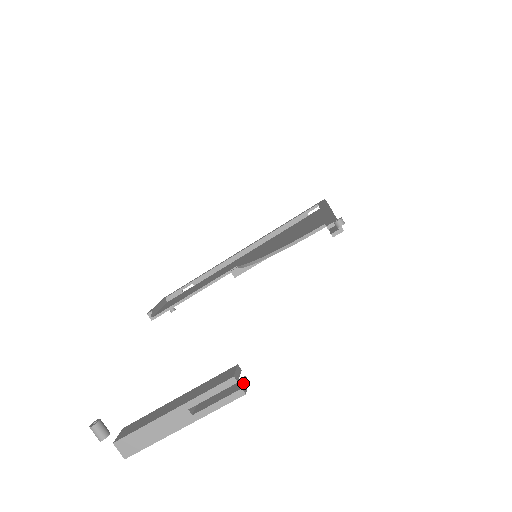
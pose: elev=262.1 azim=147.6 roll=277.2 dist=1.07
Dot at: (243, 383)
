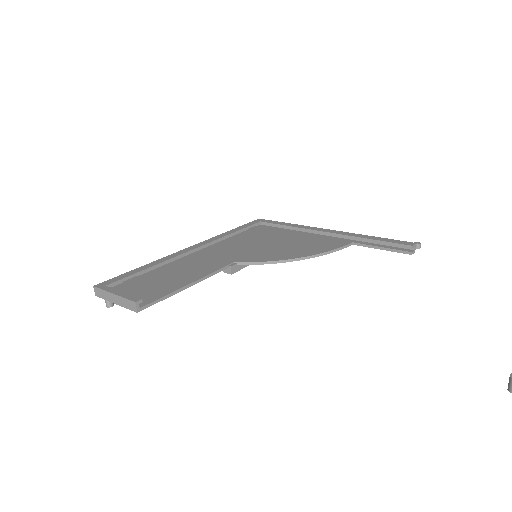
Dot at: out of frame
